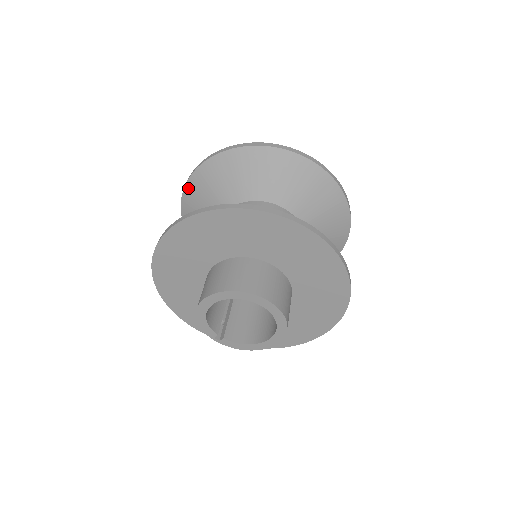
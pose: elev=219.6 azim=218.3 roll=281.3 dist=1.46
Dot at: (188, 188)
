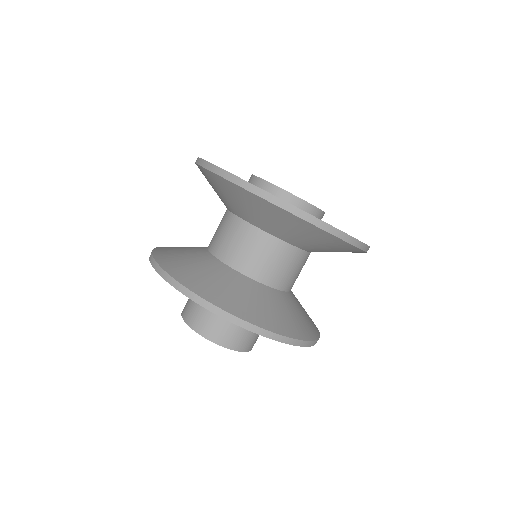
Dot at: occluded
